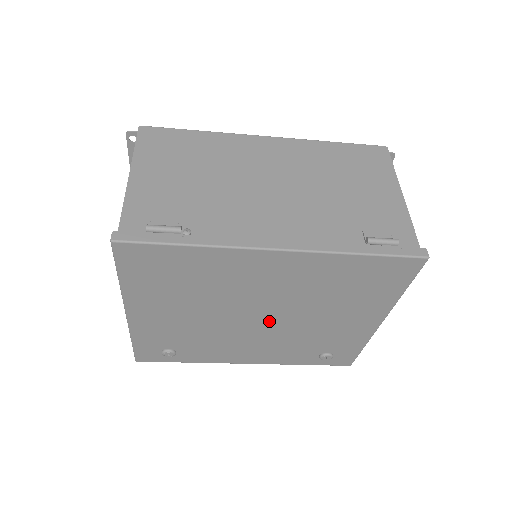
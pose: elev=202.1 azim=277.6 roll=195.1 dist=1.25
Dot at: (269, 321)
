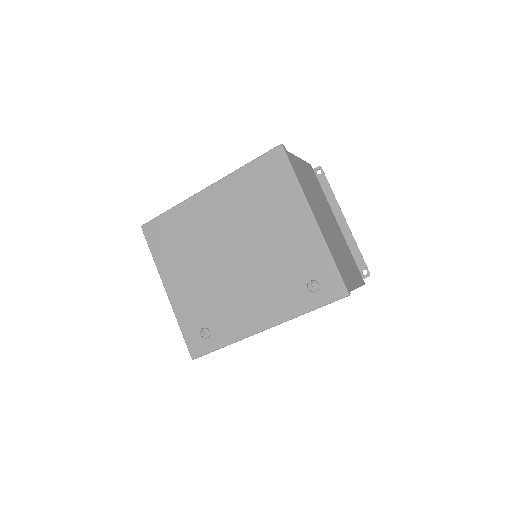
Dot at: (242, 257)
